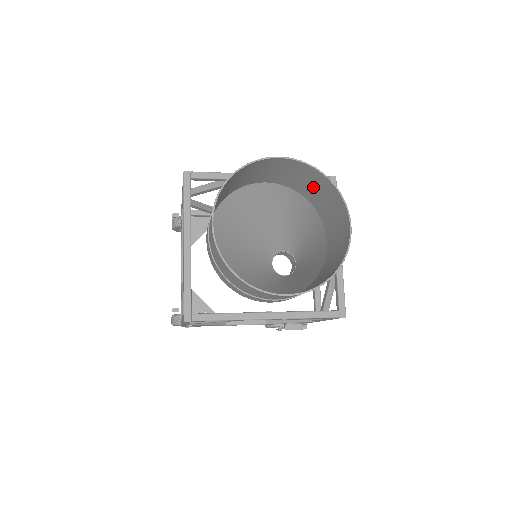
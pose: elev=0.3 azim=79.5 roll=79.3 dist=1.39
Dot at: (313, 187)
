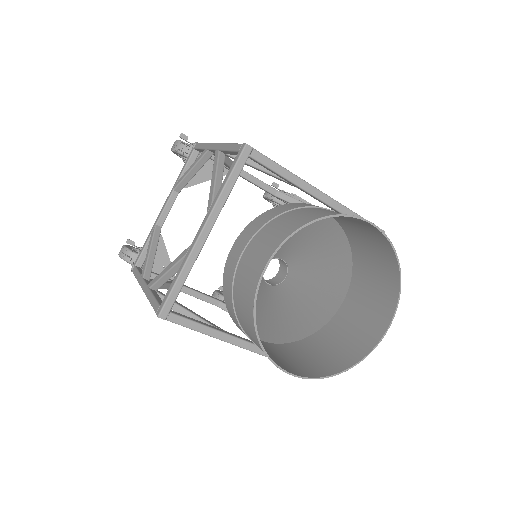
Dot at: (372, 254)
